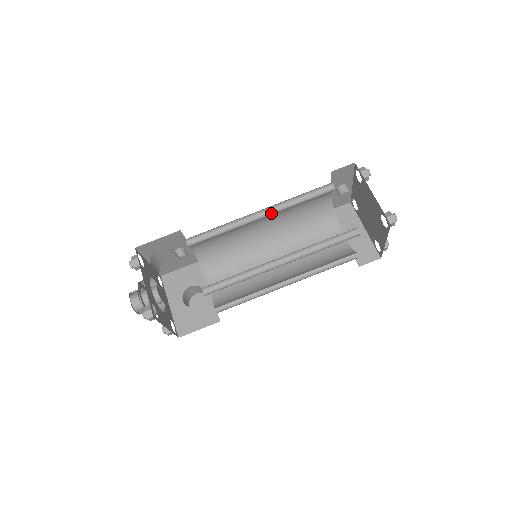
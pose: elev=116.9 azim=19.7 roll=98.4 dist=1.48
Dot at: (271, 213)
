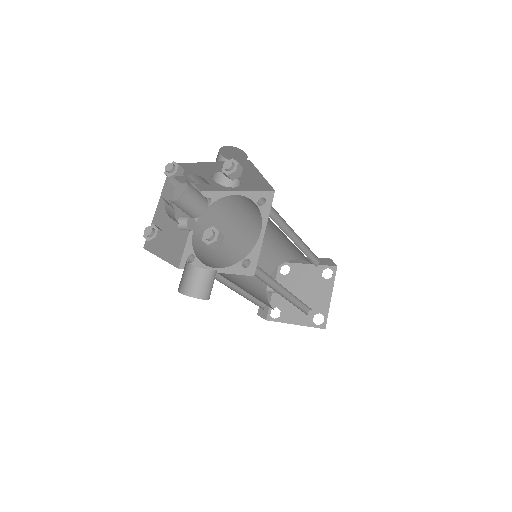
Dot at: (251, 243)
